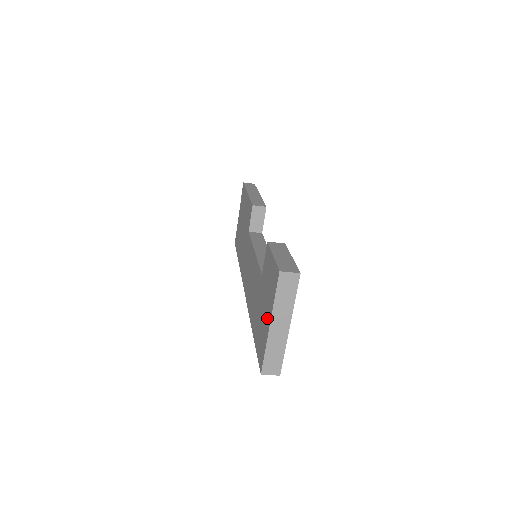
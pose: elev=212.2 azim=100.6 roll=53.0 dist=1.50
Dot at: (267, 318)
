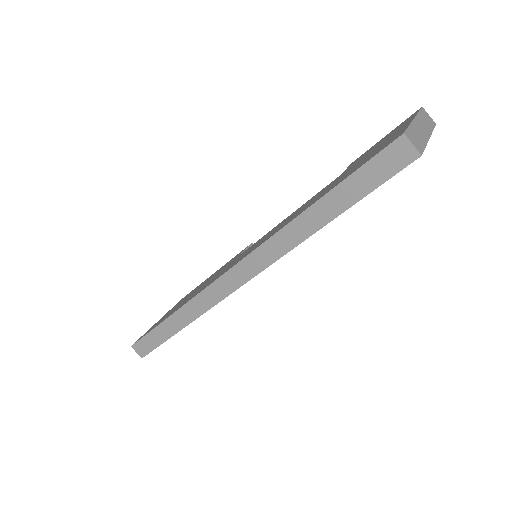
Dot at: (398, 130)
